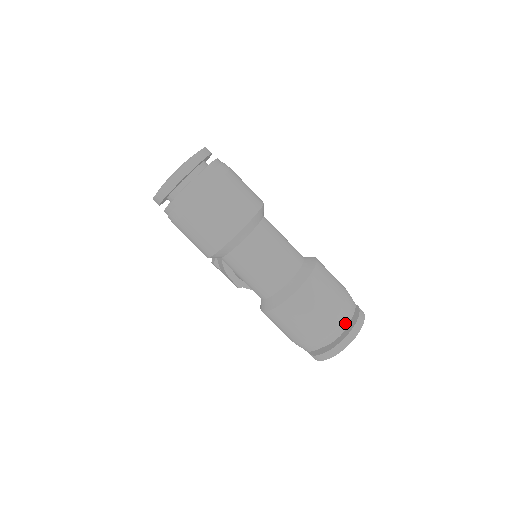
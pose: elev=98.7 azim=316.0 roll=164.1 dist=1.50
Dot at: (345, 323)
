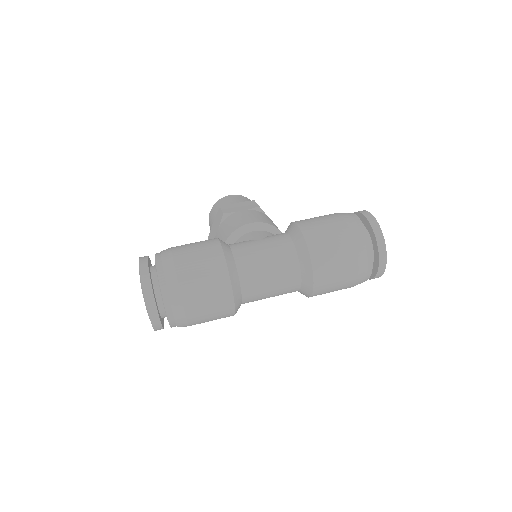
Dot at: (369, 253)
